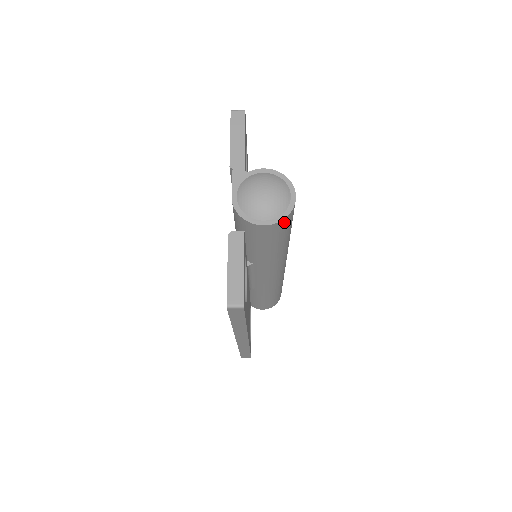
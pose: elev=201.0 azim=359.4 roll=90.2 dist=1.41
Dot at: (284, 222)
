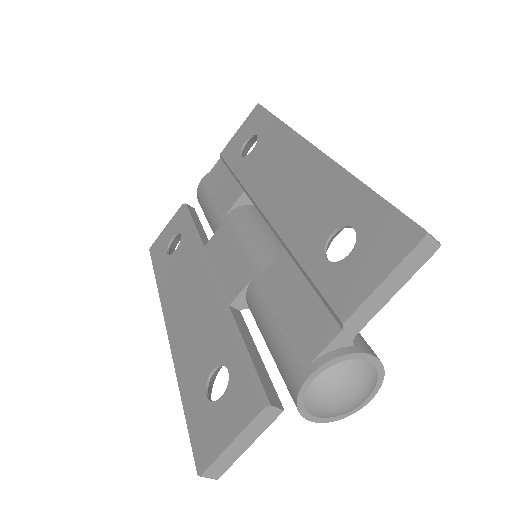
Dot at: occluded
